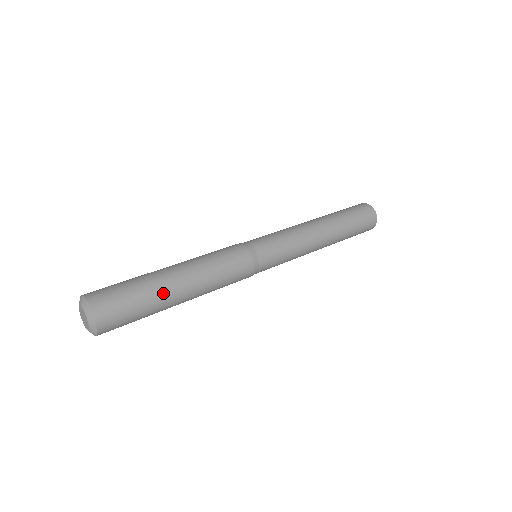
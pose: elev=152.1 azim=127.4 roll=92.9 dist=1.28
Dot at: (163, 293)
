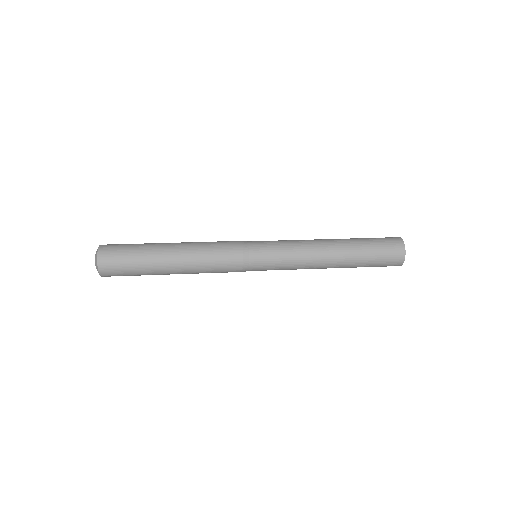
Dot at: (154, 247)
